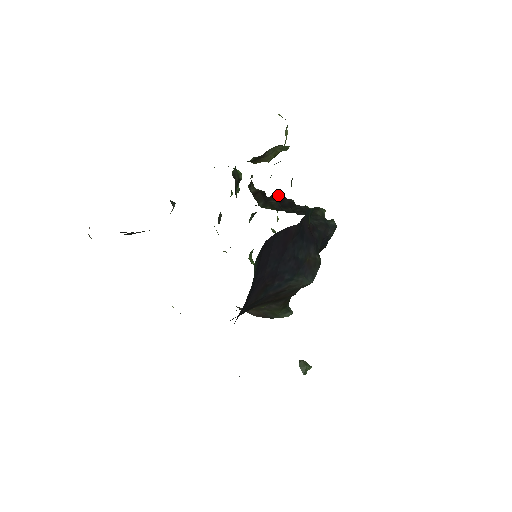
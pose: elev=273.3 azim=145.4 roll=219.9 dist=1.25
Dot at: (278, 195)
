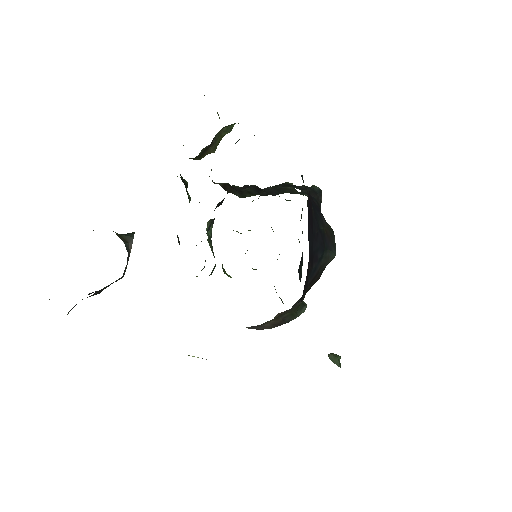
Dot at: (236, 186)
